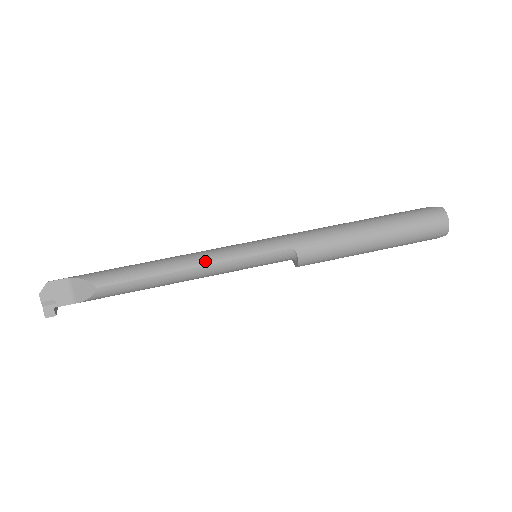
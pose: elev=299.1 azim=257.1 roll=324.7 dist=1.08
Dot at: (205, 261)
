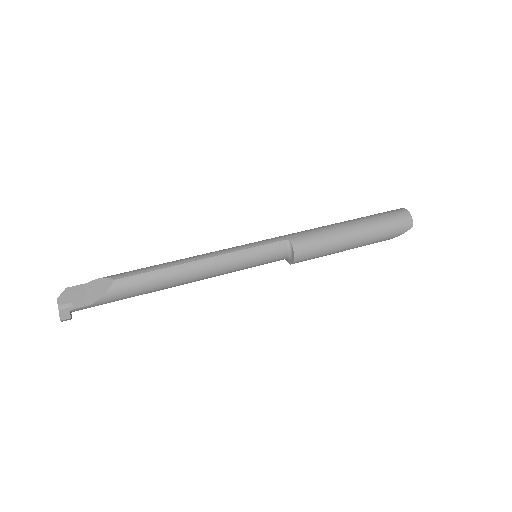
Dot at: (212, 254)
